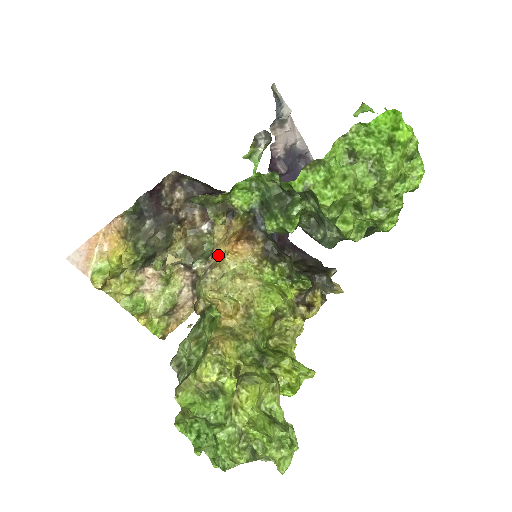
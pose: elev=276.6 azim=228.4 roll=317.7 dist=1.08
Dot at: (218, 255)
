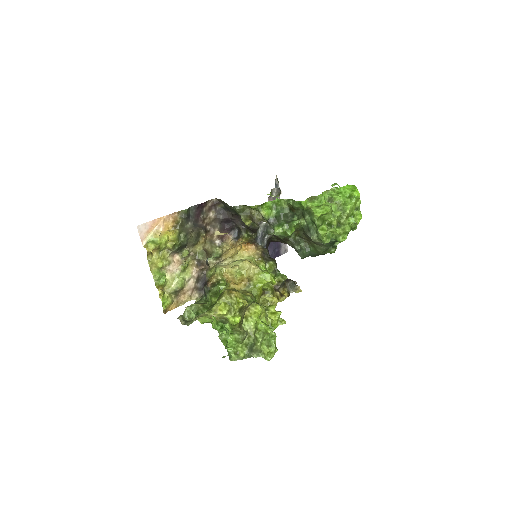
Dot at: (228, 255)
